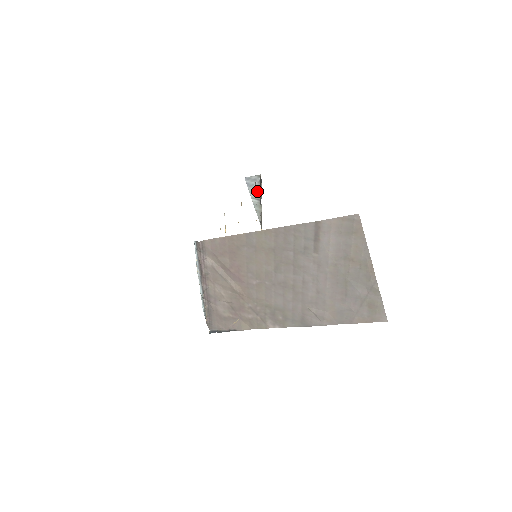
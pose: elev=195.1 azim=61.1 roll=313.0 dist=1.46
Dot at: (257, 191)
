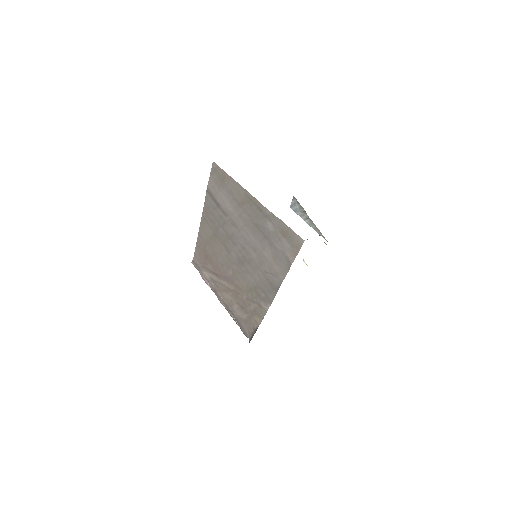
Dot at: (302, 212)
